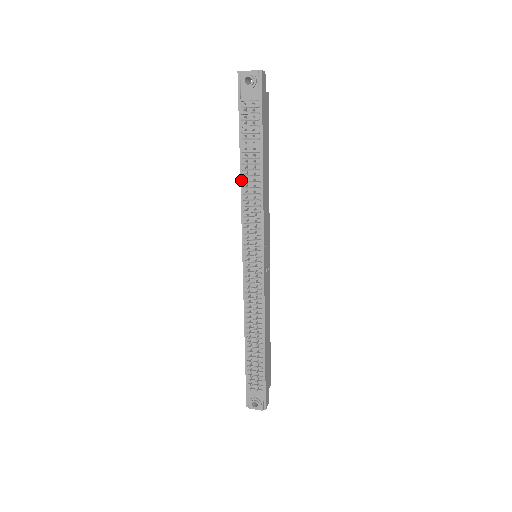
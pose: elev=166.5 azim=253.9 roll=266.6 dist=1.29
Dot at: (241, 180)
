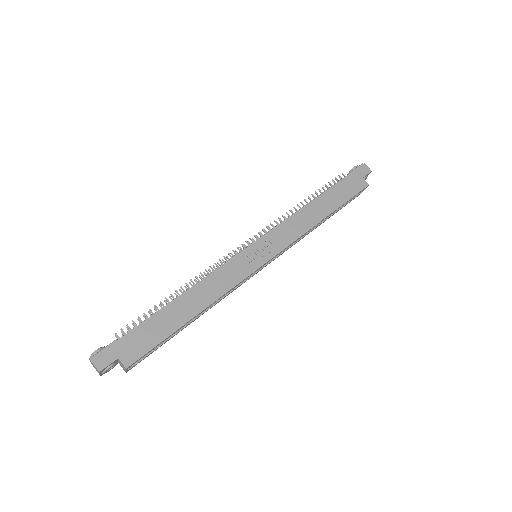
Dot at: occluded
